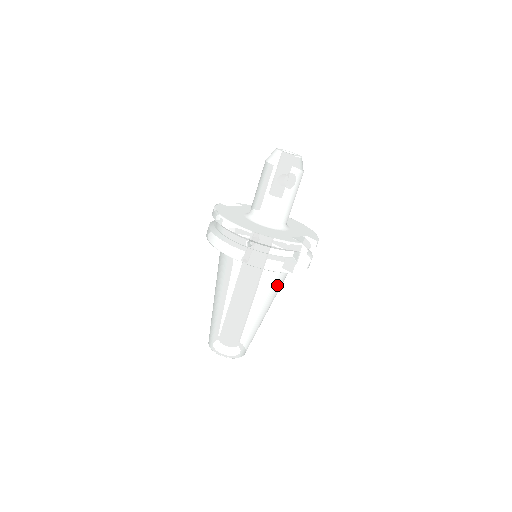
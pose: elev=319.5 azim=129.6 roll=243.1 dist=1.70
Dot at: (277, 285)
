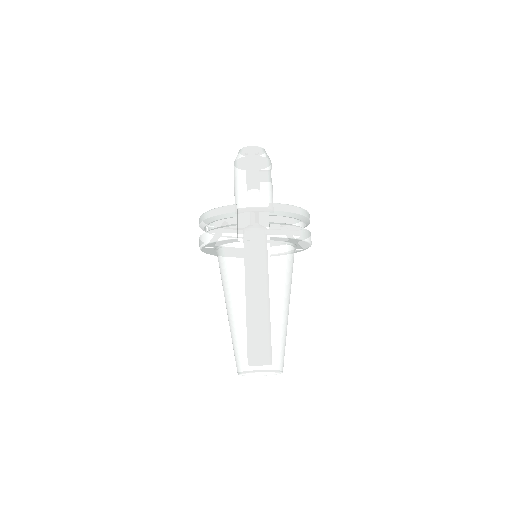
Dot at: (253, 267)
